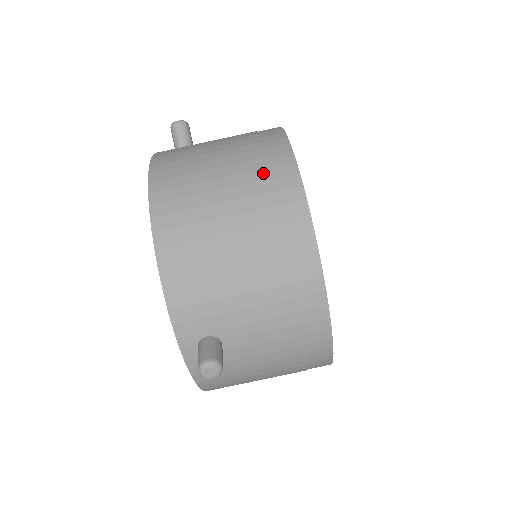
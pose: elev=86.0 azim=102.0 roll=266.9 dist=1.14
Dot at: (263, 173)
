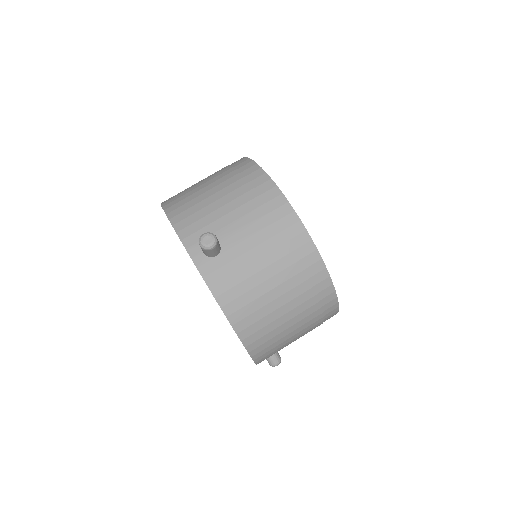
Dot at: (224, 167)
